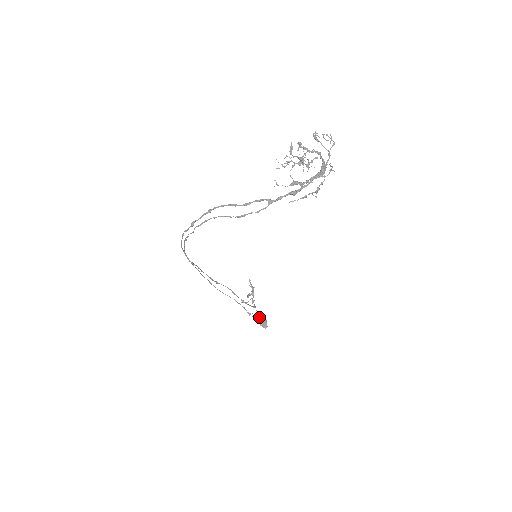
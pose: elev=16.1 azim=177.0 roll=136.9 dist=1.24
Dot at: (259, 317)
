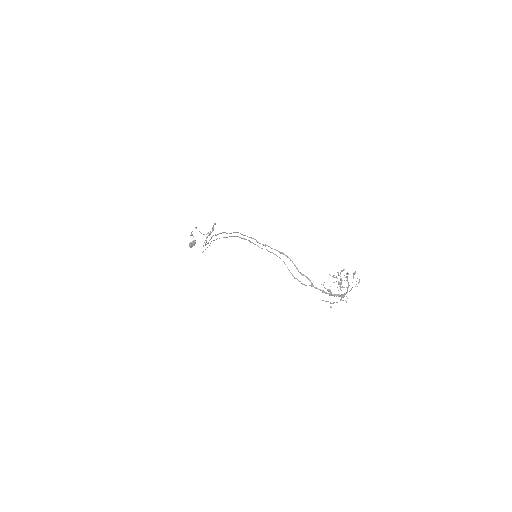
Dot at: (194, 240)
